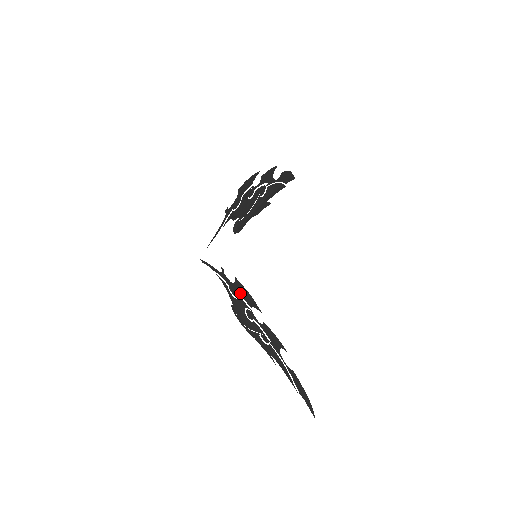
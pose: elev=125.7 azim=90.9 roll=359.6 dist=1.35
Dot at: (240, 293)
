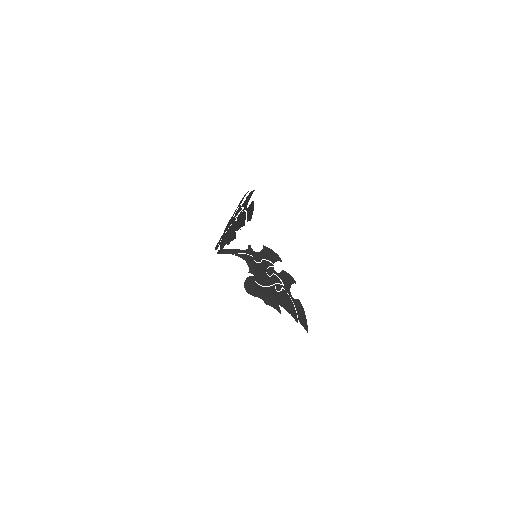
Dot at: occluded
